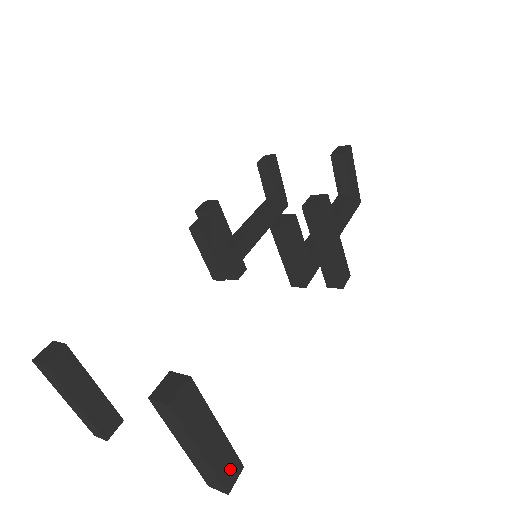
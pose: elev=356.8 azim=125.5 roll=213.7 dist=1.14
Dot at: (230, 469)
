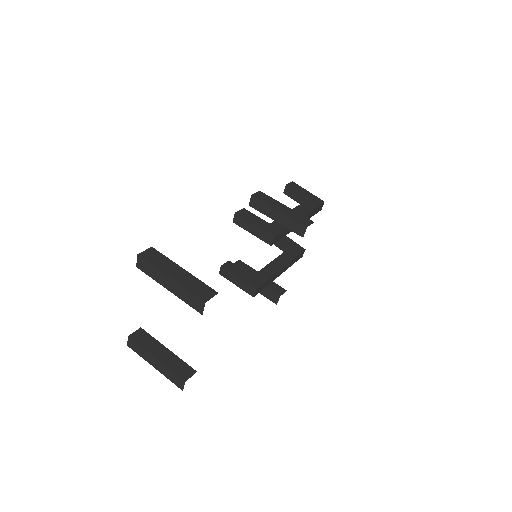
Dot at: (203, 291)
